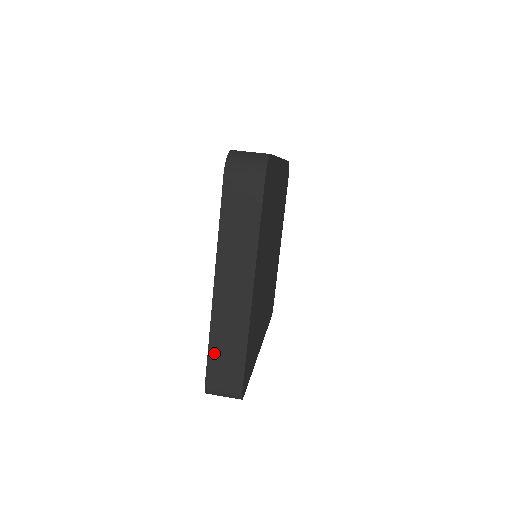
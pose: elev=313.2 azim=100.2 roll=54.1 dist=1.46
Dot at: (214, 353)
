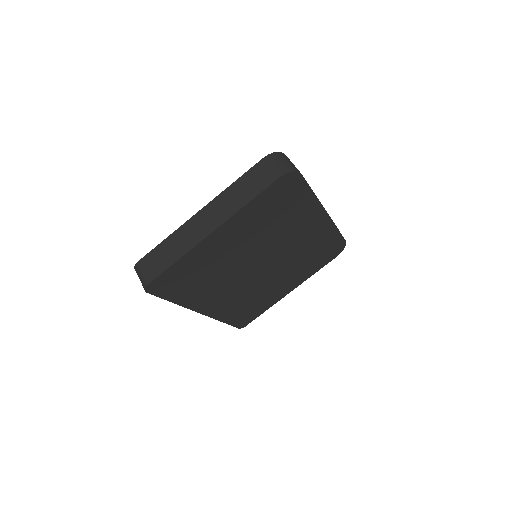
Dot at: (161, 248)
